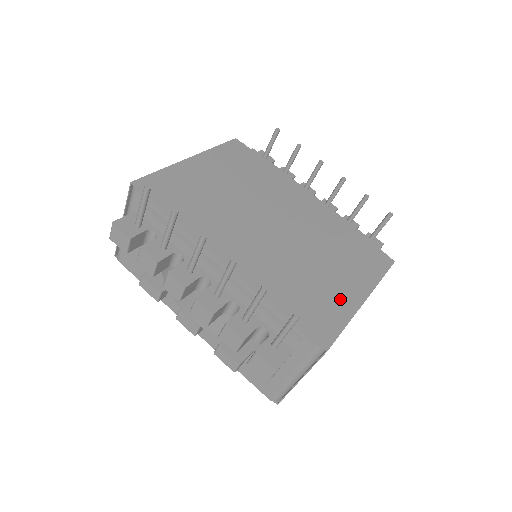
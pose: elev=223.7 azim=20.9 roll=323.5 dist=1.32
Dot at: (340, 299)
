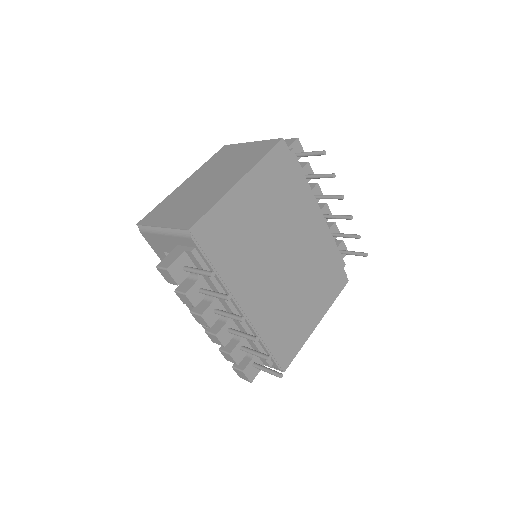
Dot at: (304, 327)
